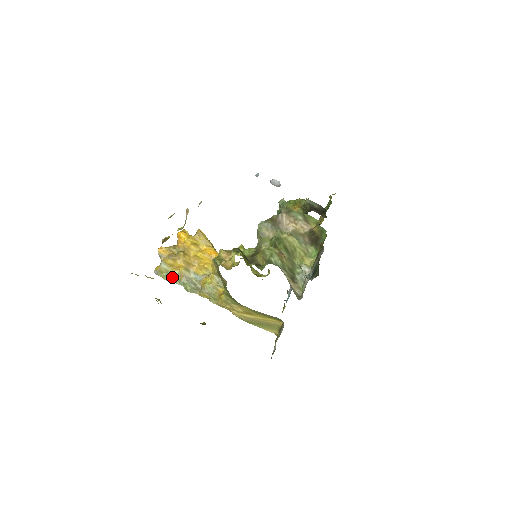
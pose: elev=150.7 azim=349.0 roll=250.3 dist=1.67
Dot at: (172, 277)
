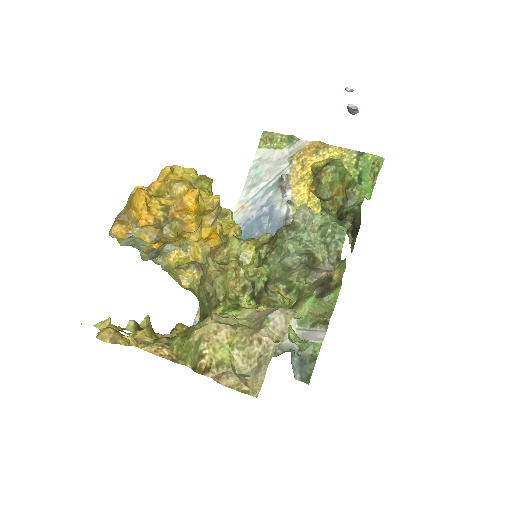
Dot at: (133, 244)
